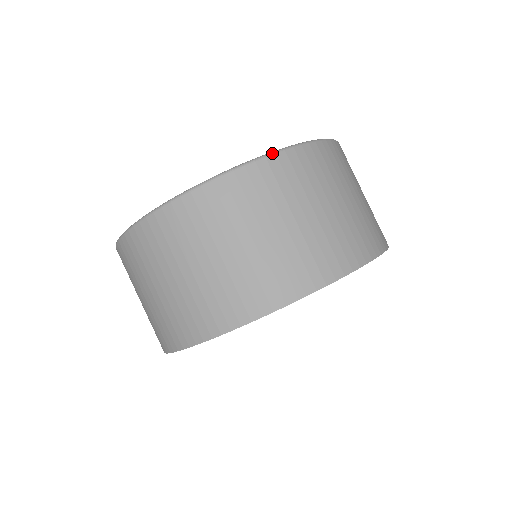
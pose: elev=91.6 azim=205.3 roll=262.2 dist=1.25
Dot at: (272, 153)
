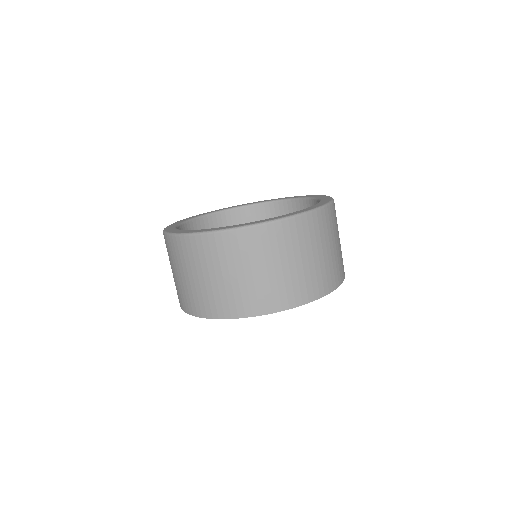
Dot at: (305, 213)
